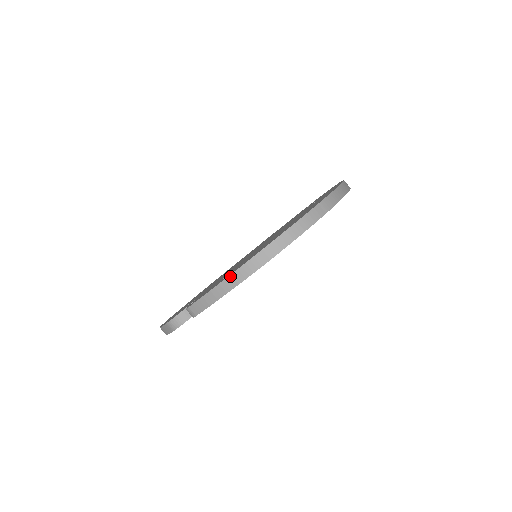
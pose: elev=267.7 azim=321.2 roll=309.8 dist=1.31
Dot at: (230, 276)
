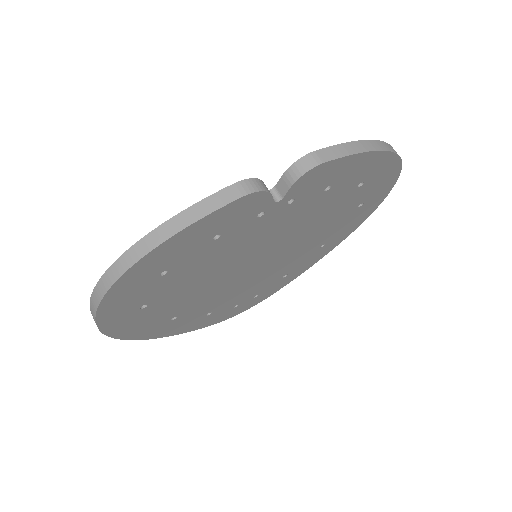
Dot at: (374, 140)
